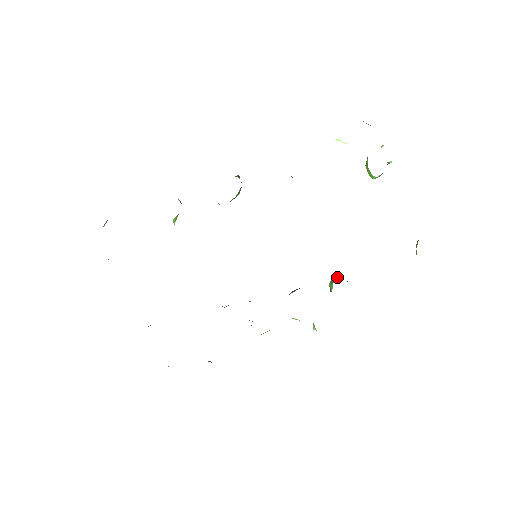
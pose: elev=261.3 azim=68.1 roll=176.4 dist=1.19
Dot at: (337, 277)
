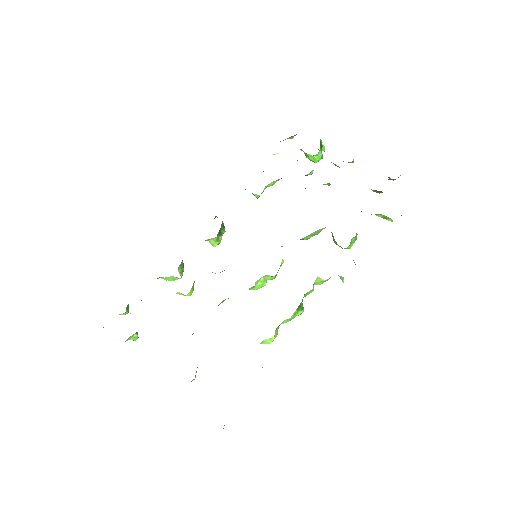
Dot at: occluded
